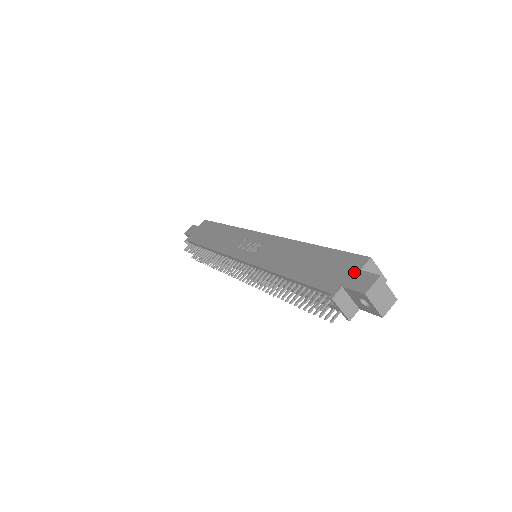
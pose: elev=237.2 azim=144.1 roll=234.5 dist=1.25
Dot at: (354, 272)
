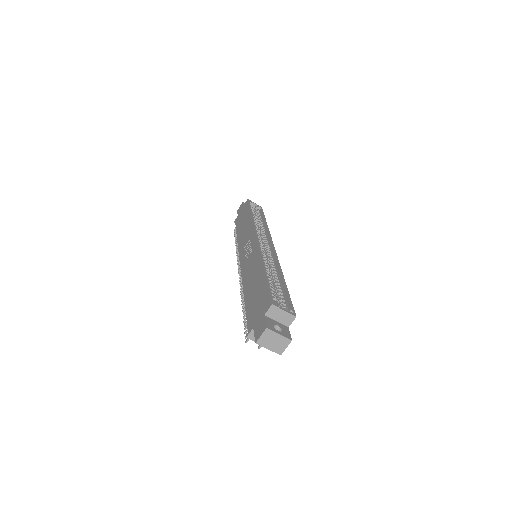
Dot at: (261, 316)
